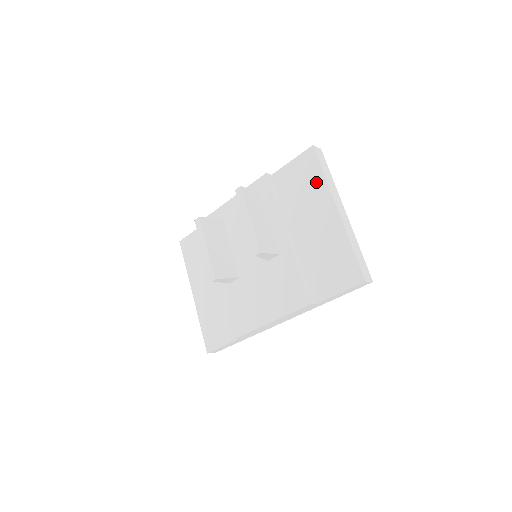
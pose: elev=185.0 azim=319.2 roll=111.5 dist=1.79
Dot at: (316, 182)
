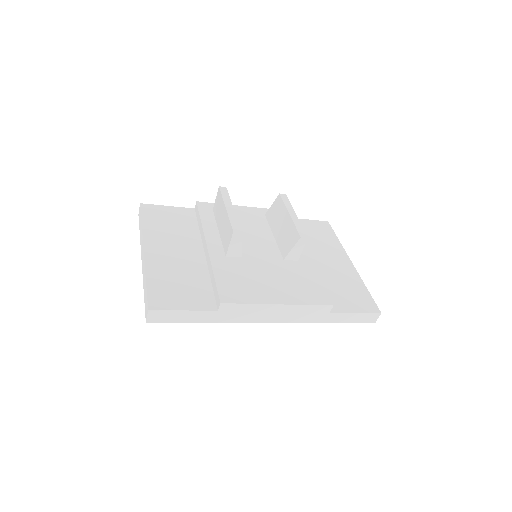
Dot at: (331, 240)
